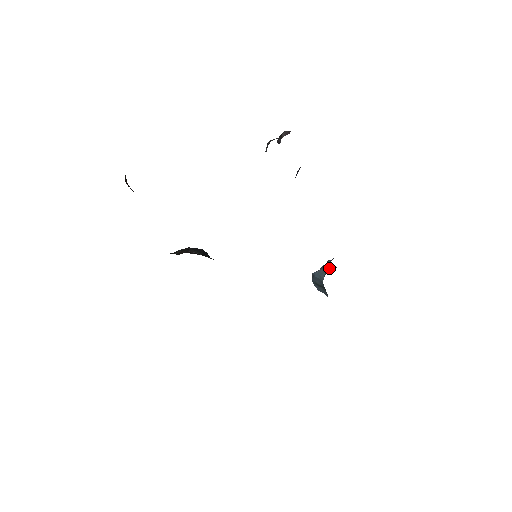
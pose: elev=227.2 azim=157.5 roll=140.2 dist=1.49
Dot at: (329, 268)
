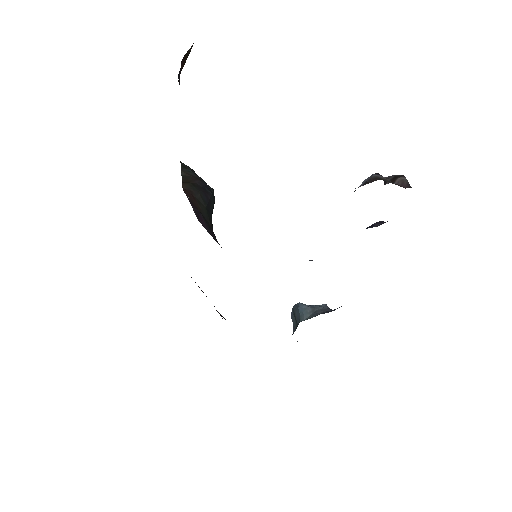
Dot at: occluded
